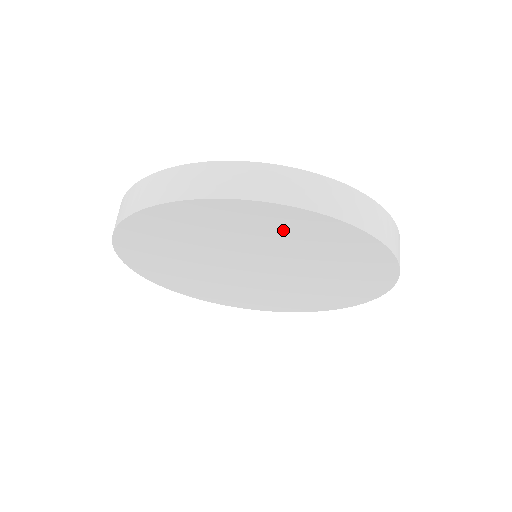
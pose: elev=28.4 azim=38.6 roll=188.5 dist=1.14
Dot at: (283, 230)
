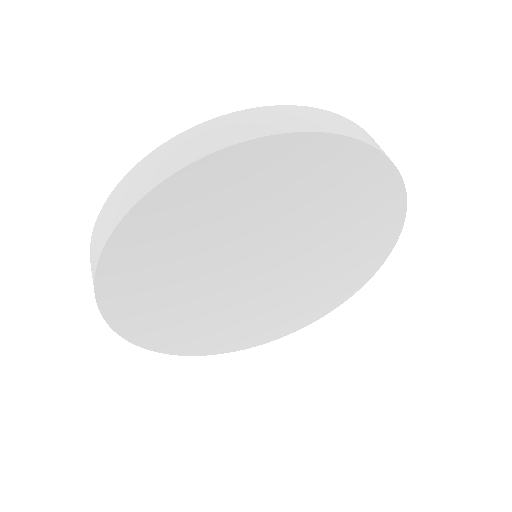
Dot at: (346, 191)
